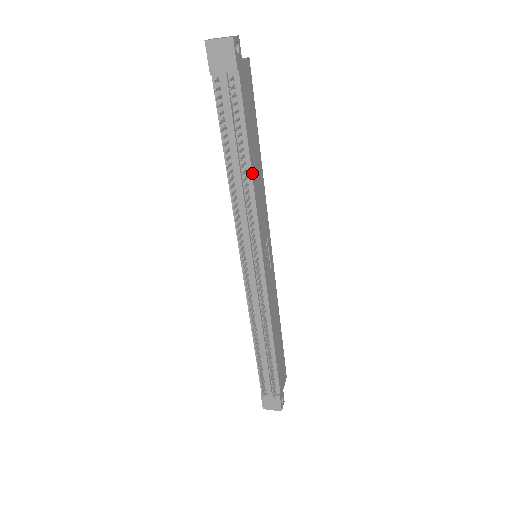
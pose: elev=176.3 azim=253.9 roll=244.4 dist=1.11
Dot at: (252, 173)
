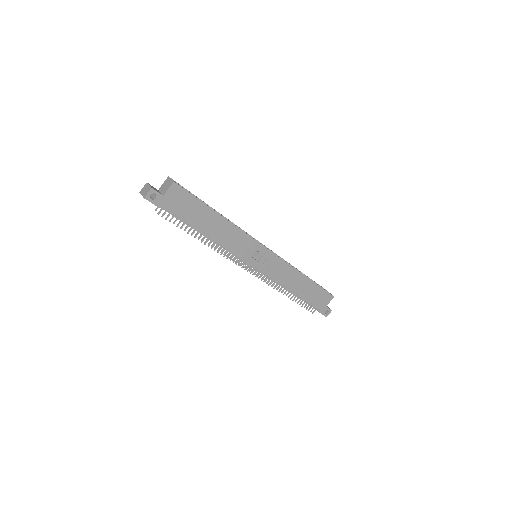
Dot at: (210, 237)
